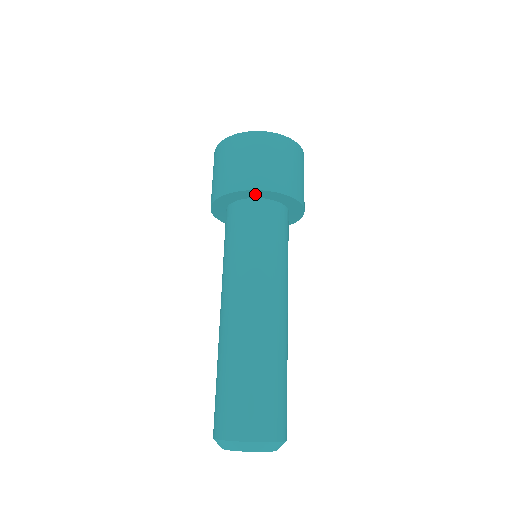
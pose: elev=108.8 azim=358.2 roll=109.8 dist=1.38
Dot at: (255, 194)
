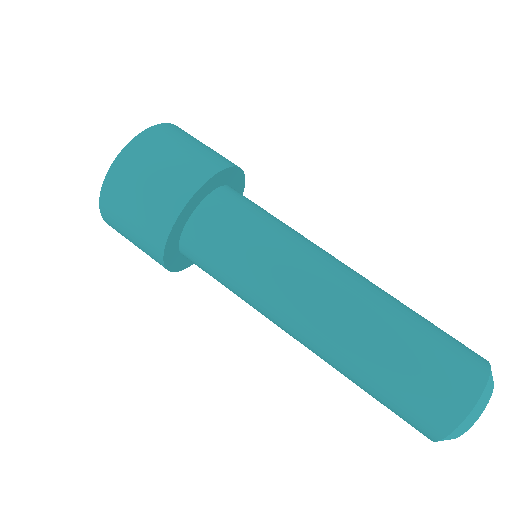
Dot at: (227, 176)
